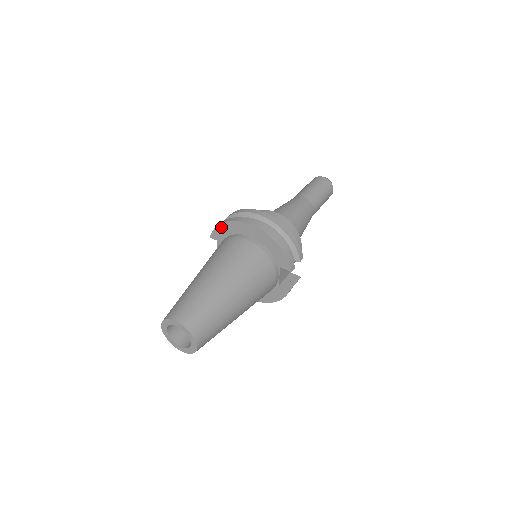
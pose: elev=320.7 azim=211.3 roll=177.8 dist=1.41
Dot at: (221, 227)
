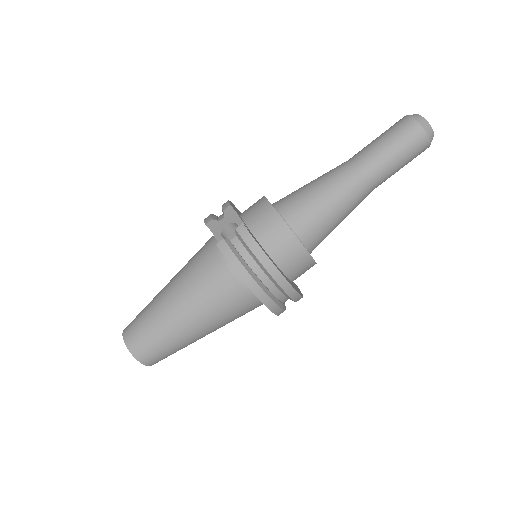
Dot at: (236, 271)
